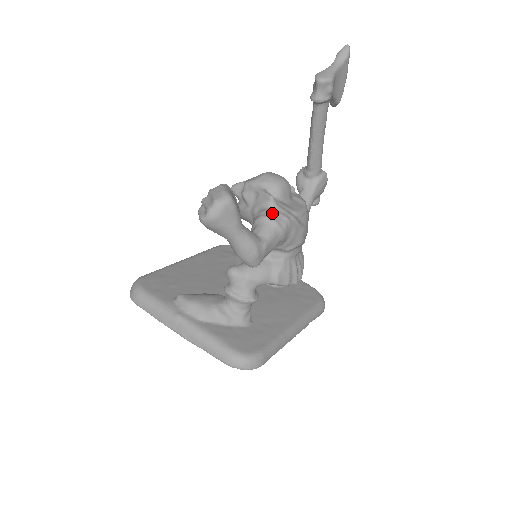
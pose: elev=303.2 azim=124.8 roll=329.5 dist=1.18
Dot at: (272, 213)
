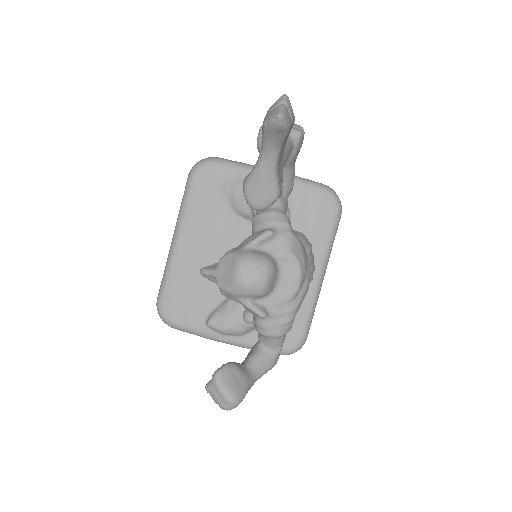
Dot at: (271, 328)
